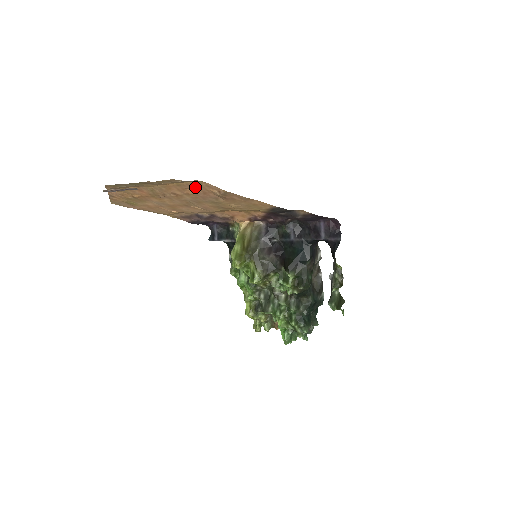
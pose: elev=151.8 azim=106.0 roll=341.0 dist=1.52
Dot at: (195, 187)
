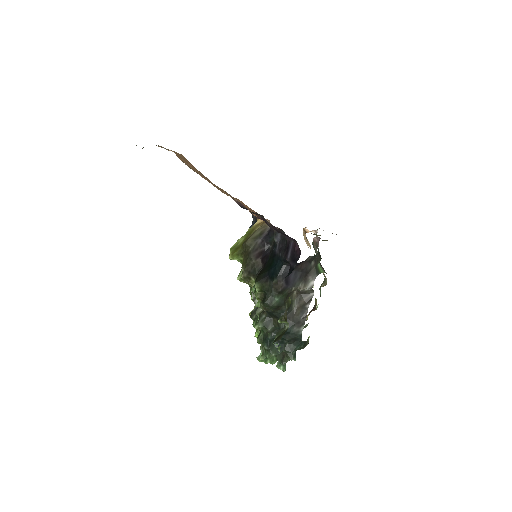
Dot at: occluded
